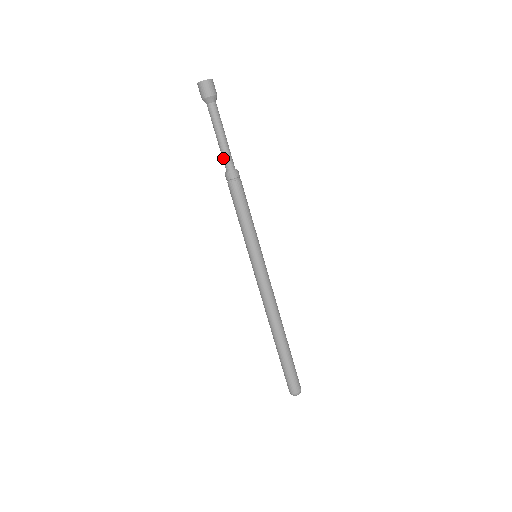
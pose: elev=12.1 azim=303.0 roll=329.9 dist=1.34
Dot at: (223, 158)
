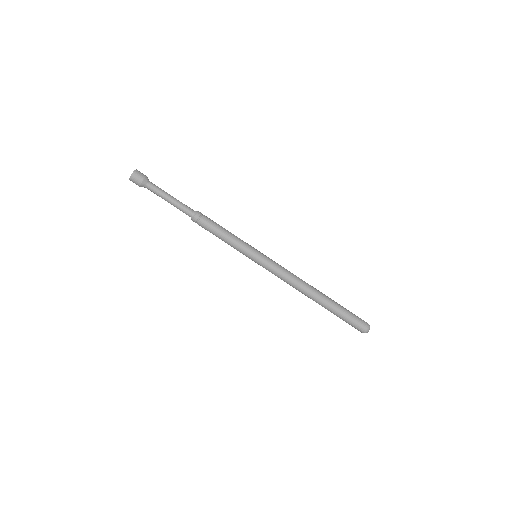
Dot at: occluded
